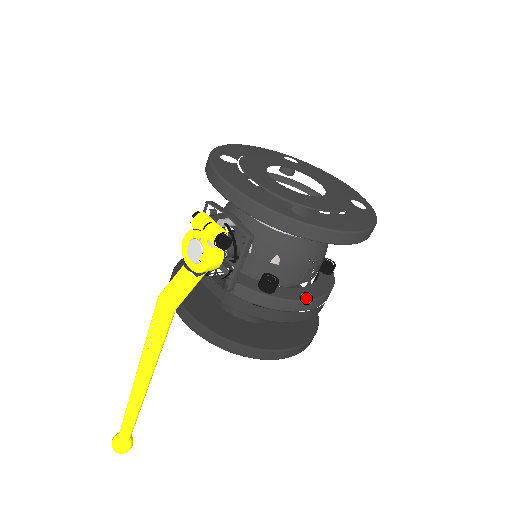
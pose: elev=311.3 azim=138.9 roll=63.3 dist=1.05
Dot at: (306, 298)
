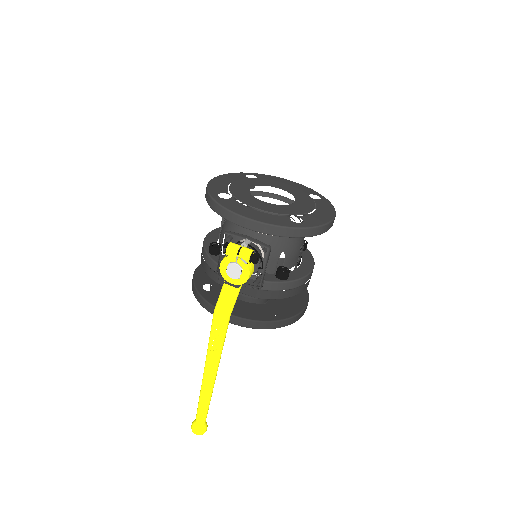
Dot at: (306, 273)
